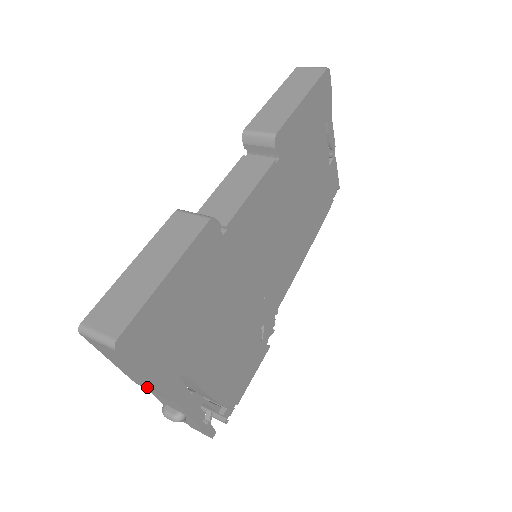
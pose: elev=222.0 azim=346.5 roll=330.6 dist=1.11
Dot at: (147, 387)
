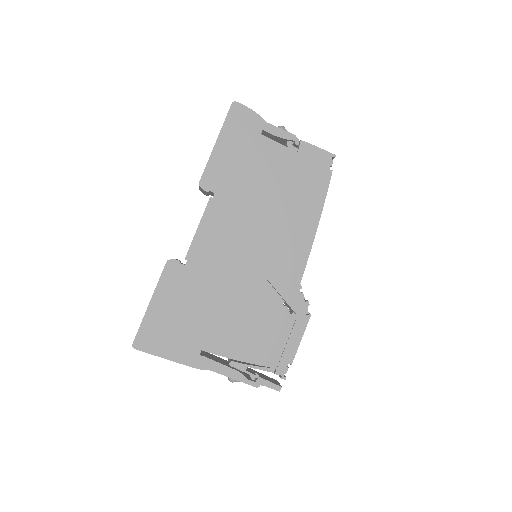
Dot at: occluded
